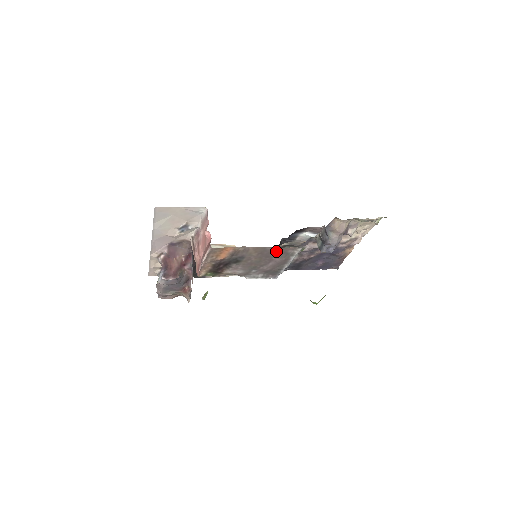
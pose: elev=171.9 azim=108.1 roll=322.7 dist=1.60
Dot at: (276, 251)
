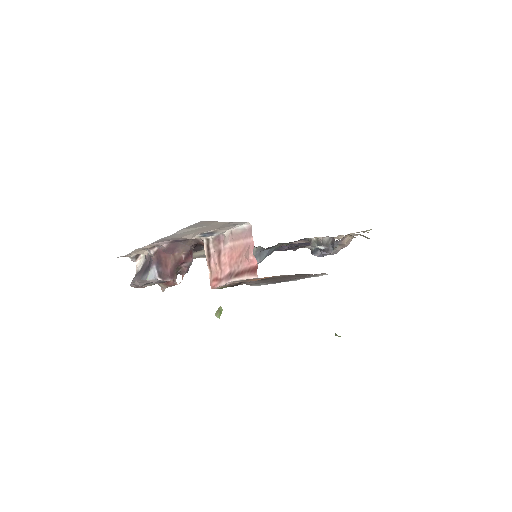
Dot at: (305, 275)
